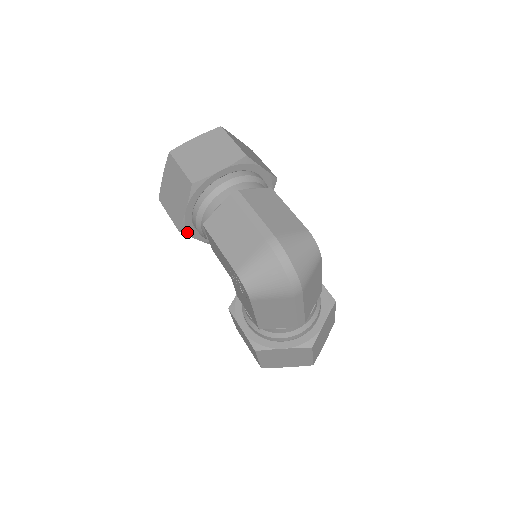
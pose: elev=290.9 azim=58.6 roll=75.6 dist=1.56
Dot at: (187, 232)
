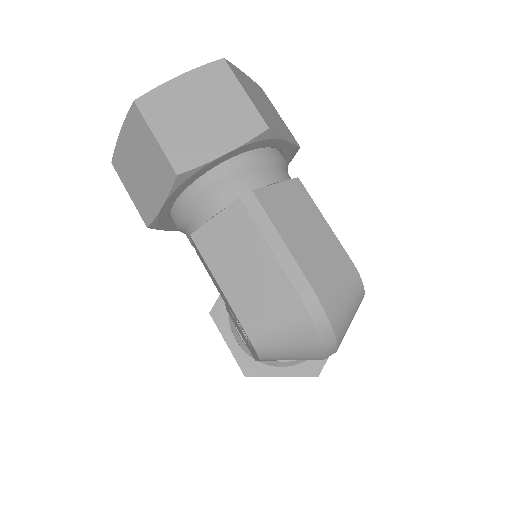
Dot at: (159, 227)
